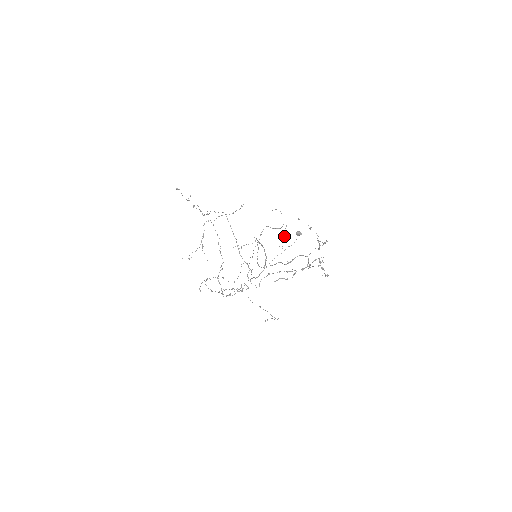
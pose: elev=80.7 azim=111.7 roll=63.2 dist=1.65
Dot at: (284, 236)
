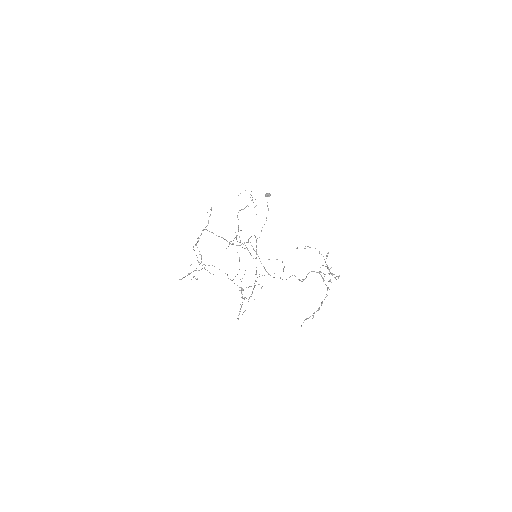
Dot at: occluded
